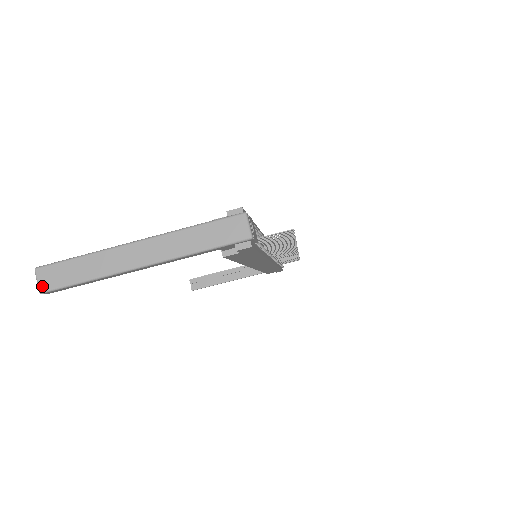
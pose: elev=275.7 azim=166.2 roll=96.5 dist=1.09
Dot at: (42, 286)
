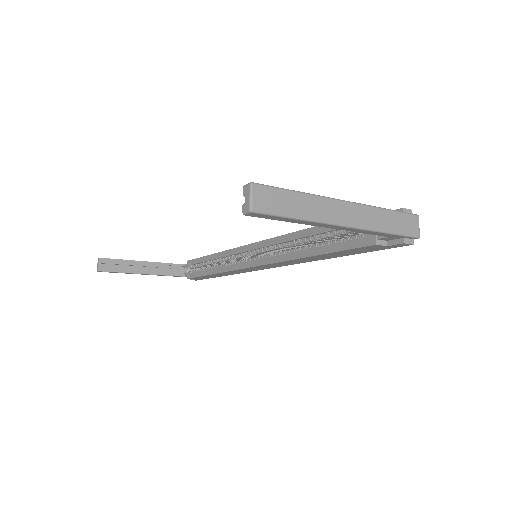
Dot at: (256, 204)
